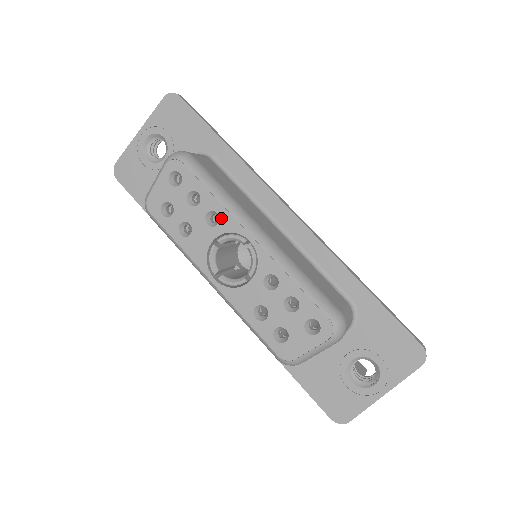
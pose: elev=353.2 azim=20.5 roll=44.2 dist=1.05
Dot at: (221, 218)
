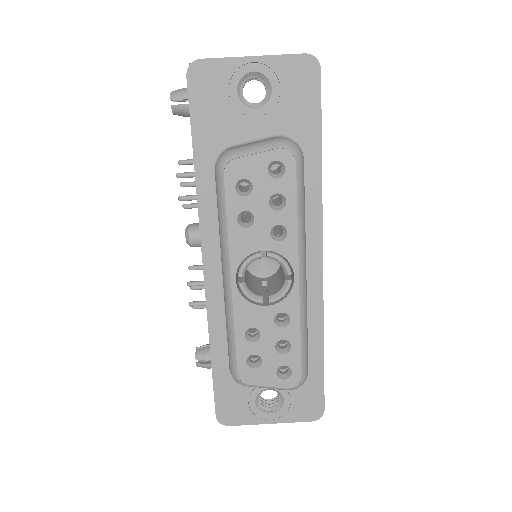
Dot at: (287, 239)
